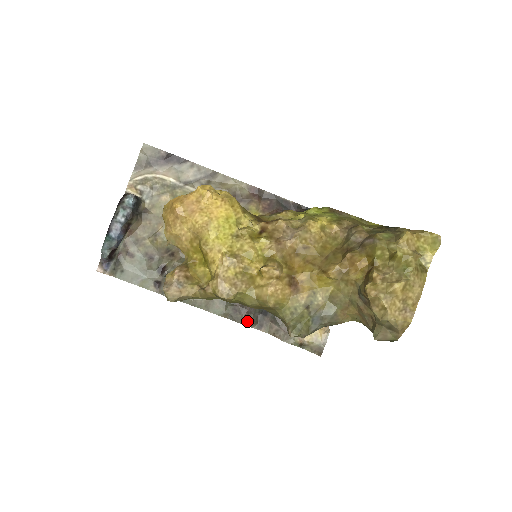
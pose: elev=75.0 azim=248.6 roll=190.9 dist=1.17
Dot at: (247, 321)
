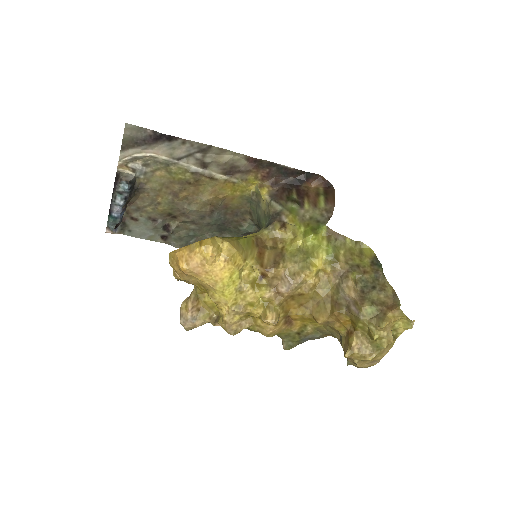
Dot at: occluded
